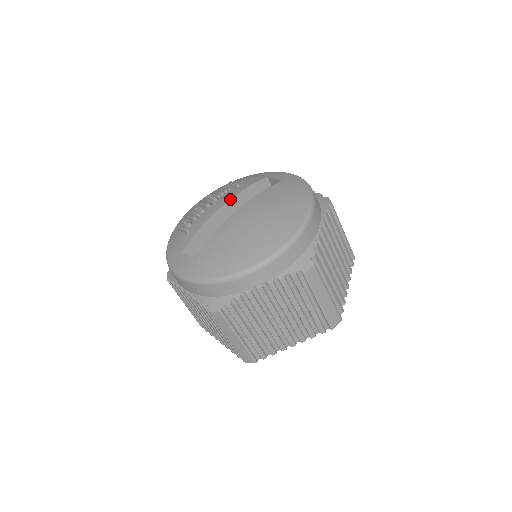
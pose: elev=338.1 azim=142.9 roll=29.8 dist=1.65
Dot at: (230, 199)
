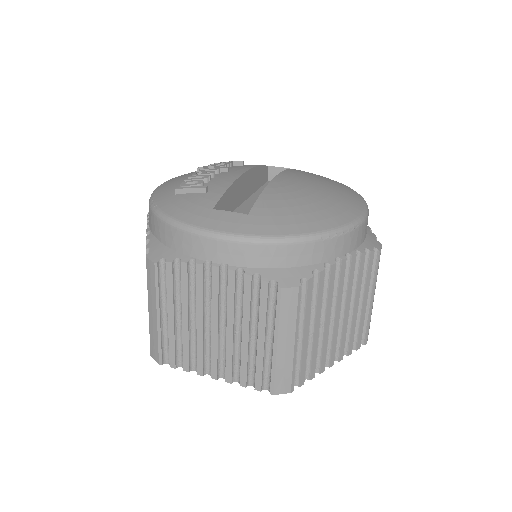
Dot at: (250, 169)
